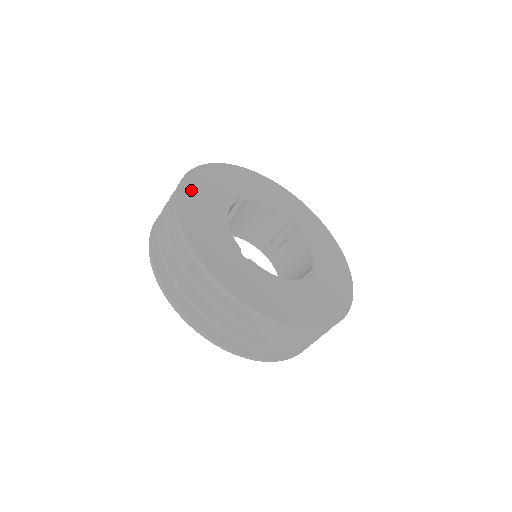
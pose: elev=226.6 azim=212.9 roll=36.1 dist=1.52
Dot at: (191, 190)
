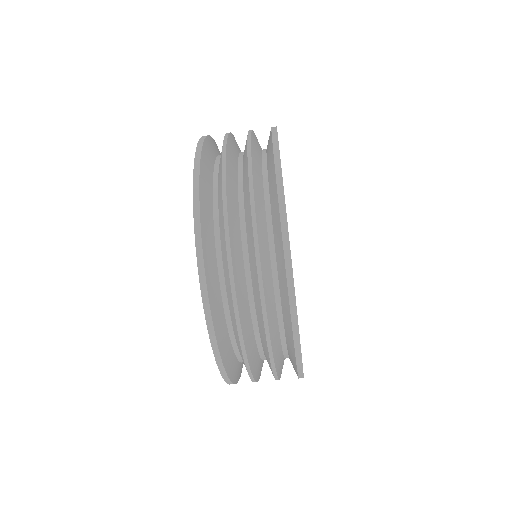
Dot at: occluded
